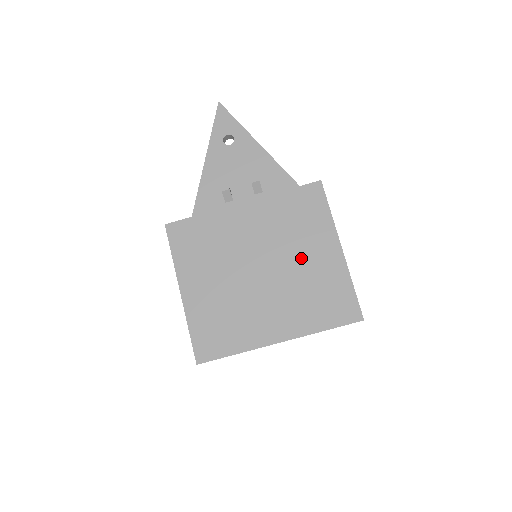
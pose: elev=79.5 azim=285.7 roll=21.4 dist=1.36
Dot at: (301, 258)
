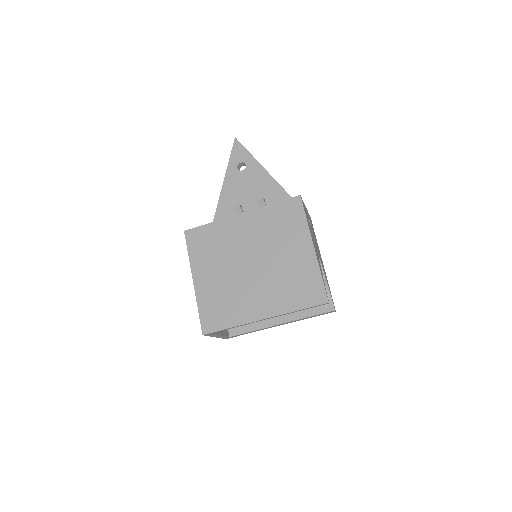
Dot at: (283, 255)
